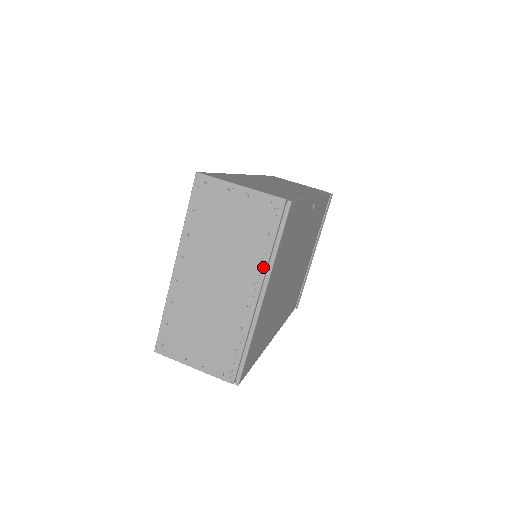
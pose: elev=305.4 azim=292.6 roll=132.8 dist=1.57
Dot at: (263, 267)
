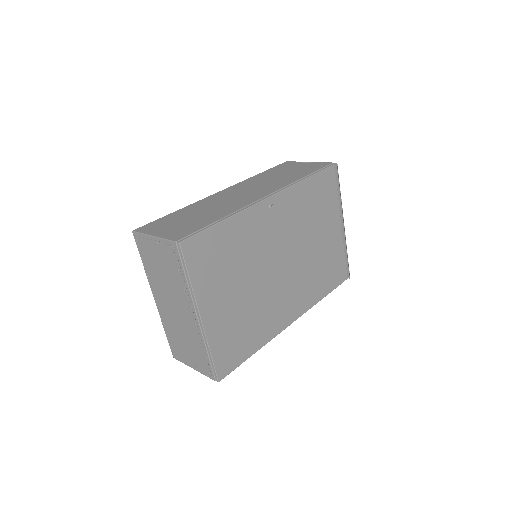
Dot at: (189, 295)
